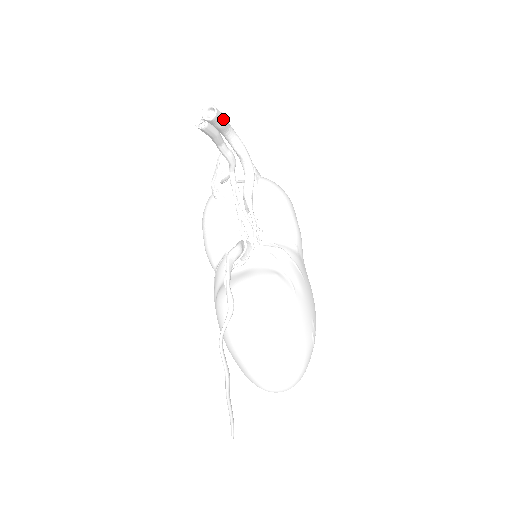
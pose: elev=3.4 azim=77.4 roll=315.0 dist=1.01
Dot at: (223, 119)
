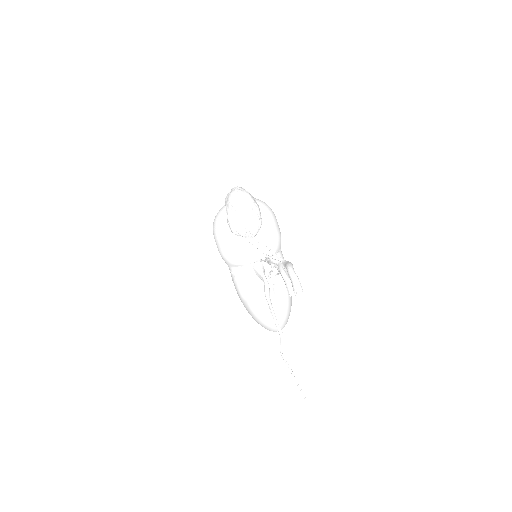
Dot at: (300, 285)
